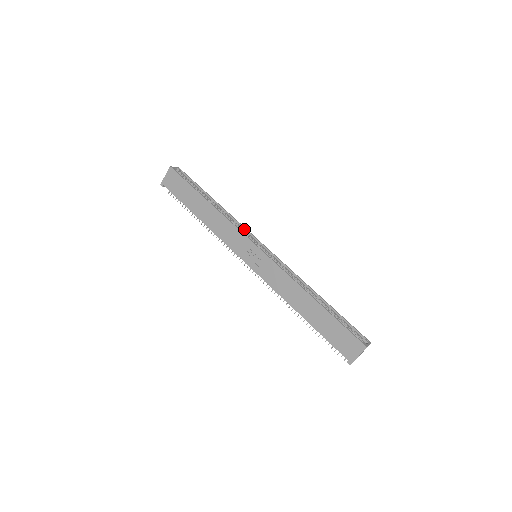
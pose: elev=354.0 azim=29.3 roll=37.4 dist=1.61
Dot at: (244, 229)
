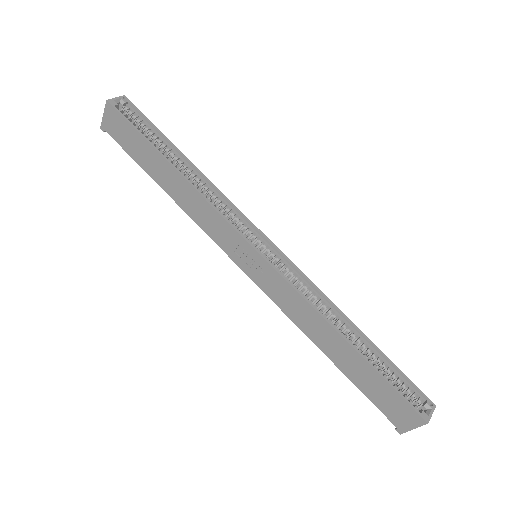
Dot at: (235, 210)
